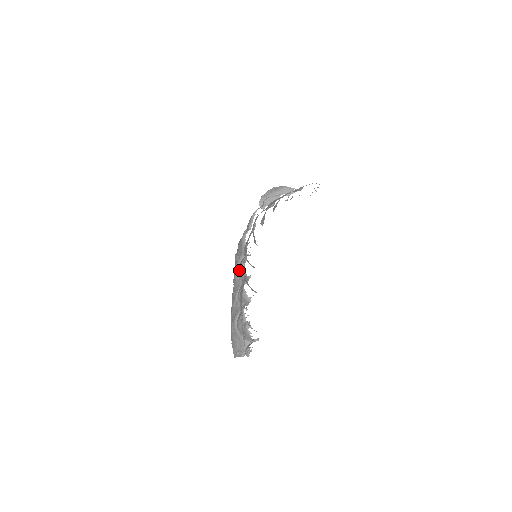
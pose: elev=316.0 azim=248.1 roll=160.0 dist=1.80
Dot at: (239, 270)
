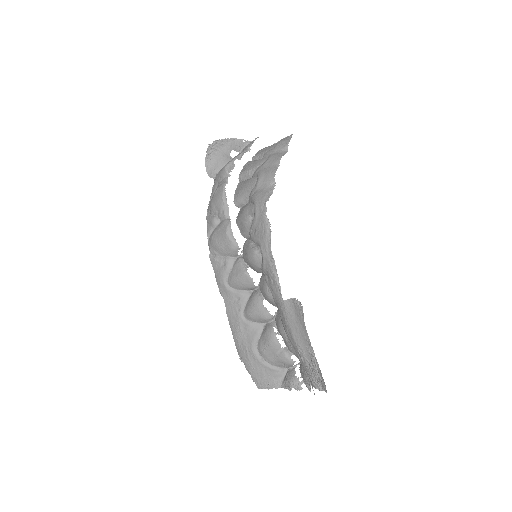
Dot at: (239, 281)
